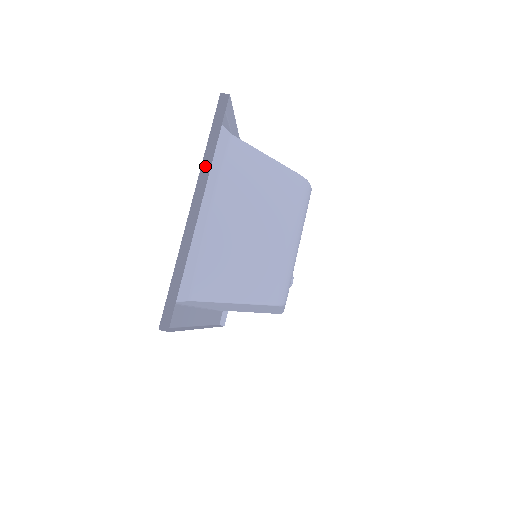
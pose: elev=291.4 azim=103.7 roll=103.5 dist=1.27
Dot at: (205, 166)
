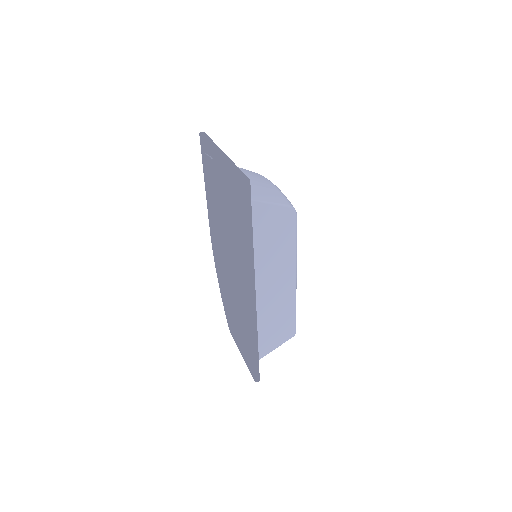
Dot at: (213, 145)
